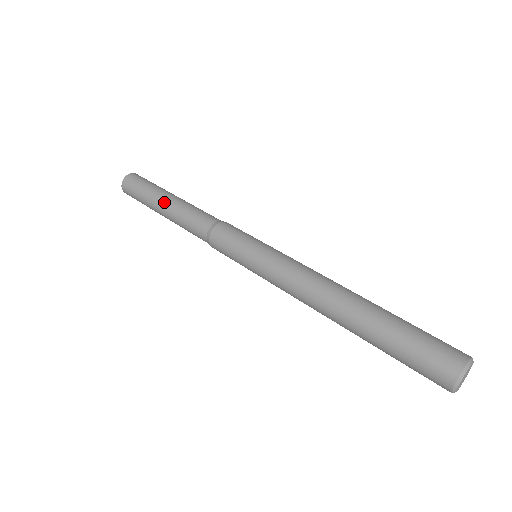
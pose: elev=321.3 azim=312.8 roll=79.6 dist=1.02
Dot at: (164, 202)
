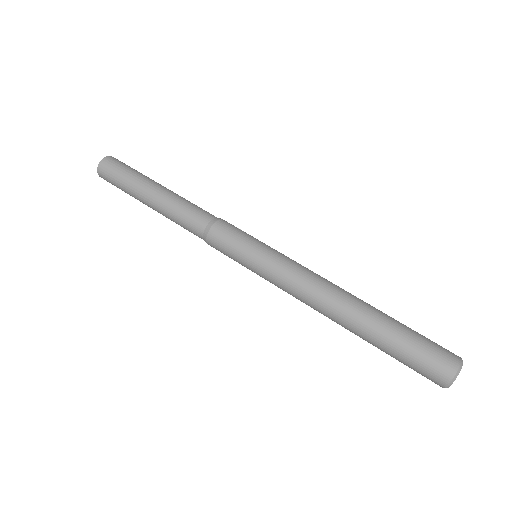
Dot at: (149, 201)
